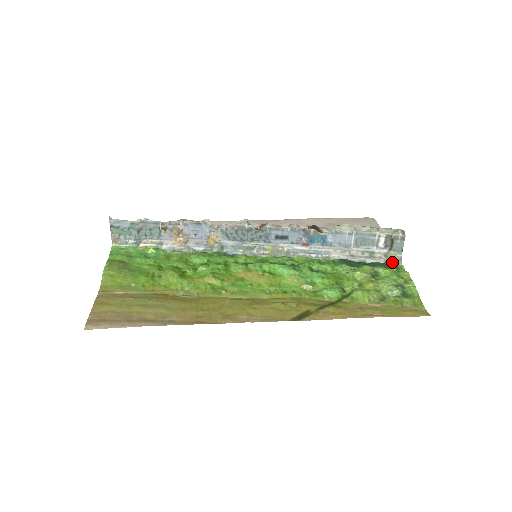
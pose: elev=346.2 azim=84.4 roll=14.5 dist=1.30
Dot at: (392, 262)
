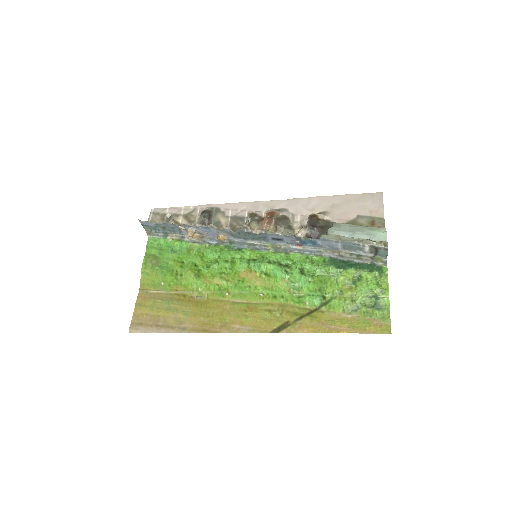
Dot at: (378, 264)
